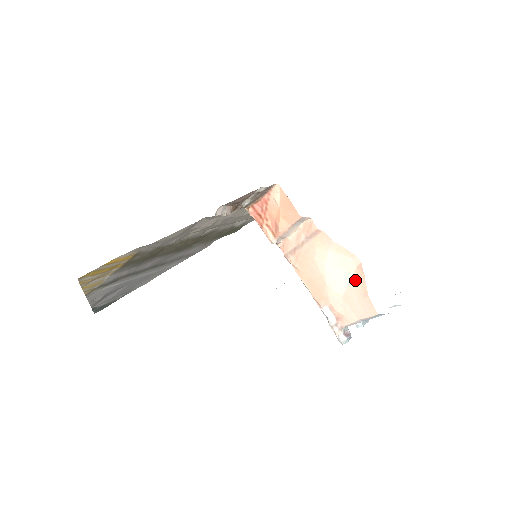
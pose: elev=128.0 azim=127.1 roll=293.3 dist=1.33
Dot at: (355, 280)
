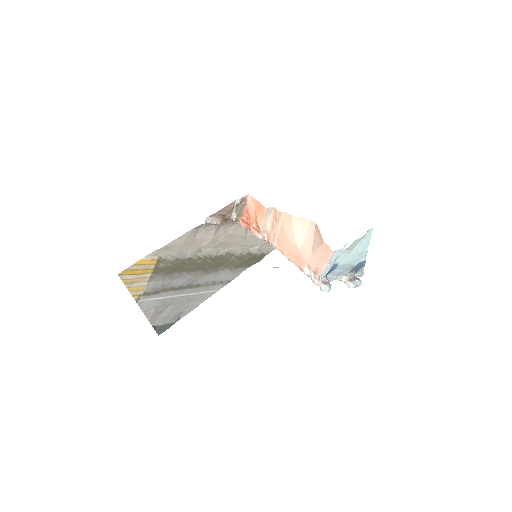
Dot at: (316, 237)
